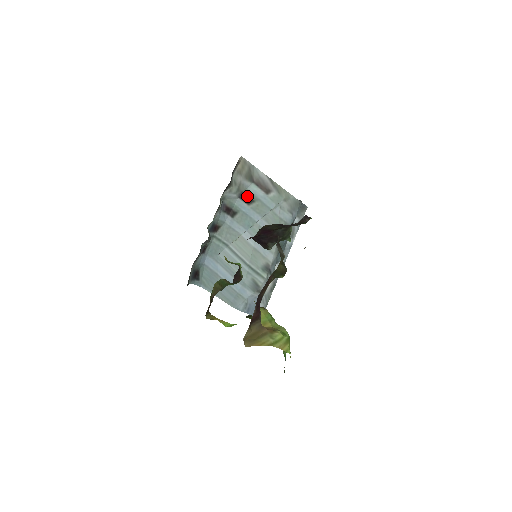
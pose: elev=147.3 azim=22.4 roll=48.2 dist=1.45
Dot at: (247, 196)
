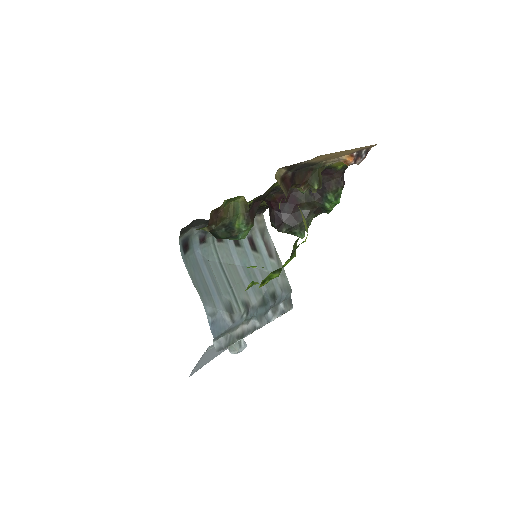
Dot at: (254, 244)
